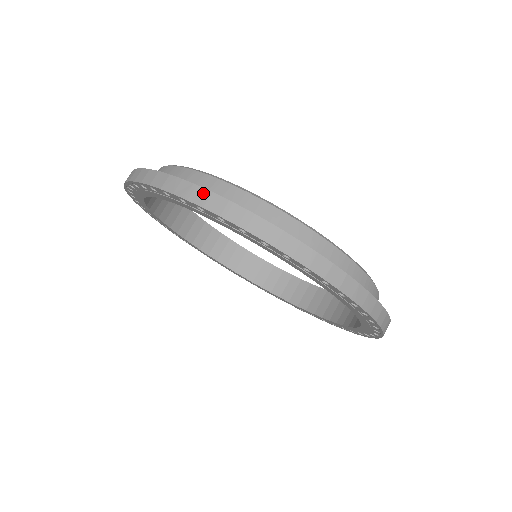
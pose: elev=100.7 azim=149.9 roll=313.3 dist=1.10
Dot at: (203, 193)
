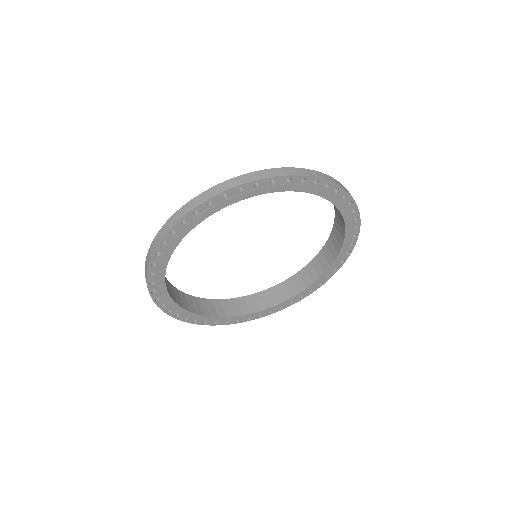
Dot at: (301, 170)
